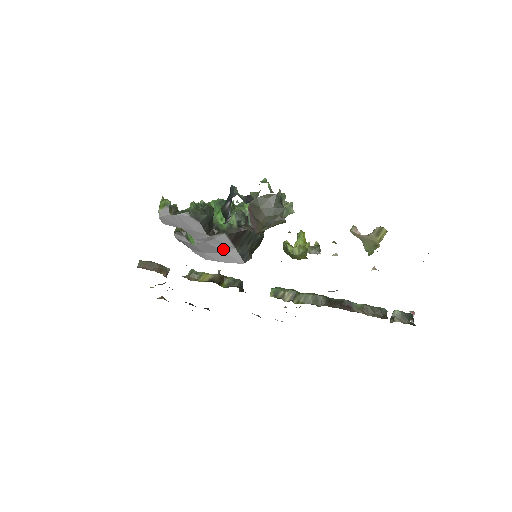
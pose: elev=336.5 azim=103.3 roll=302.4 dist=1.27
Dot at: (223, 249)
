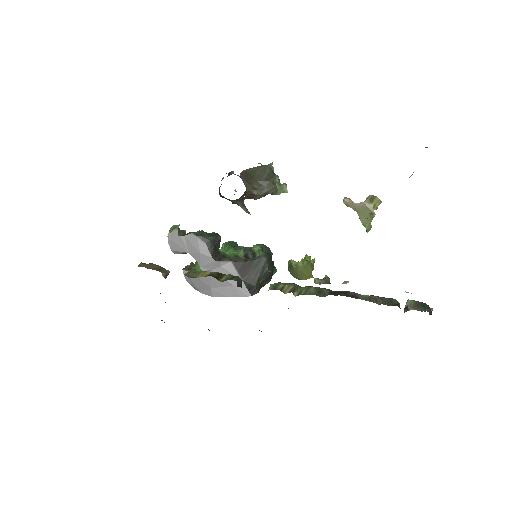
Dot at: (229, 280)
